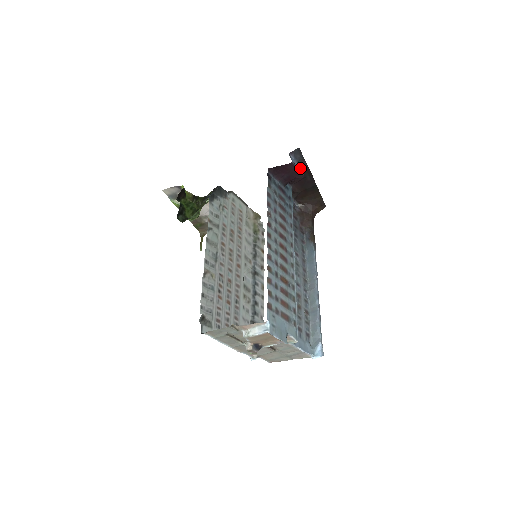
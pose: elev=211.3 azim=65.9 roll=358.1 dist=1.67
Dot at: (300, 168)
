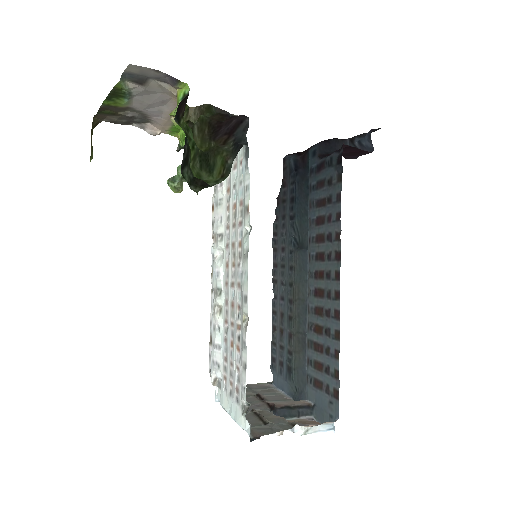
Dot at: (350, 141)
